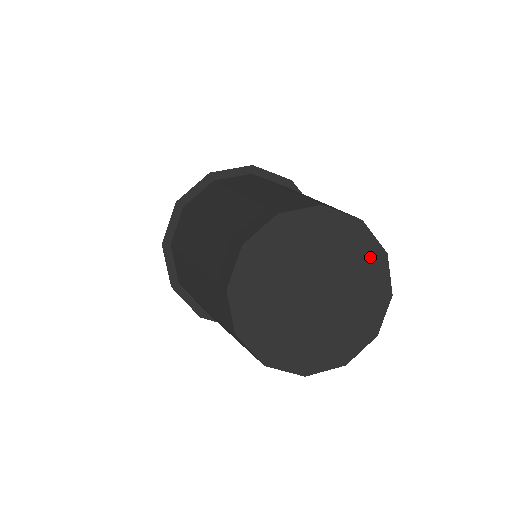
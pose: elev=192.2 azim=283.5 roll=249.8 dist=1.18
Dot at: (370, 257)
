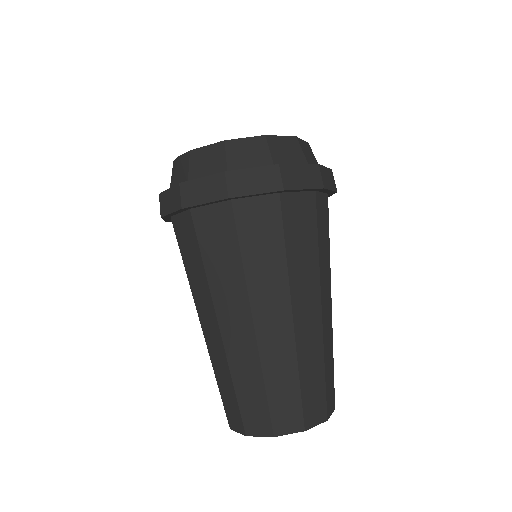
Dot at: occluded
